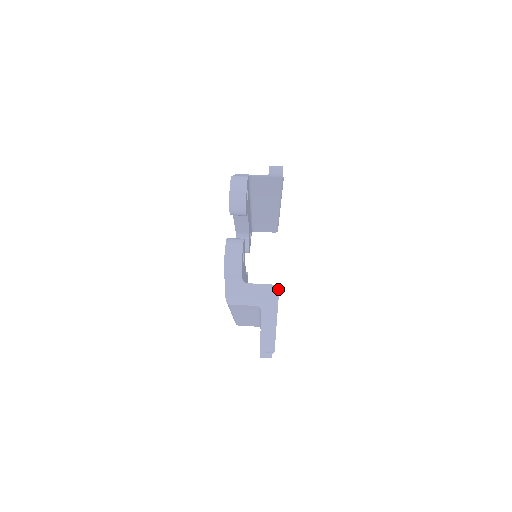
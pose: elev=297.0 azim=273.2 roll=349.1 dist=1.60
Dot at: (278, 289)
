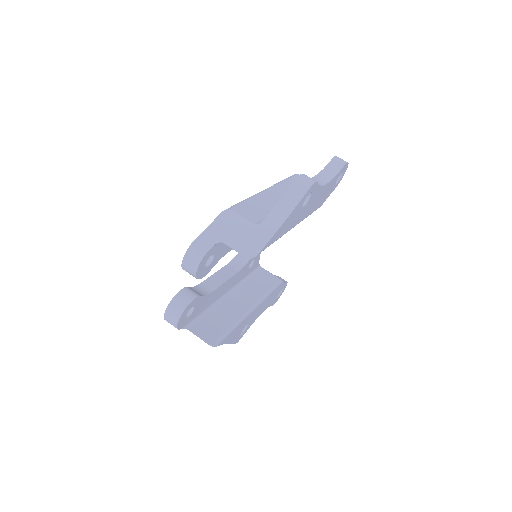
Dot at: (215, 346)
